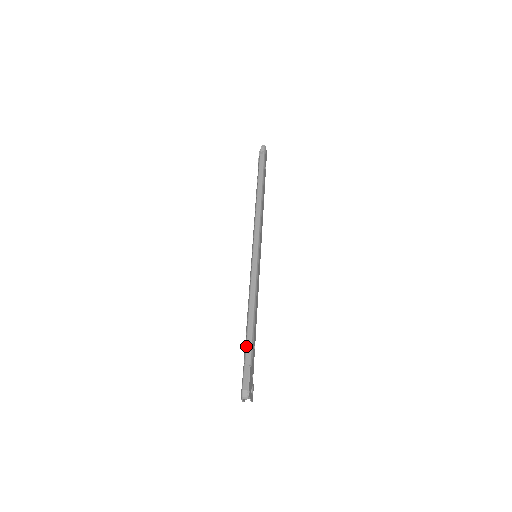
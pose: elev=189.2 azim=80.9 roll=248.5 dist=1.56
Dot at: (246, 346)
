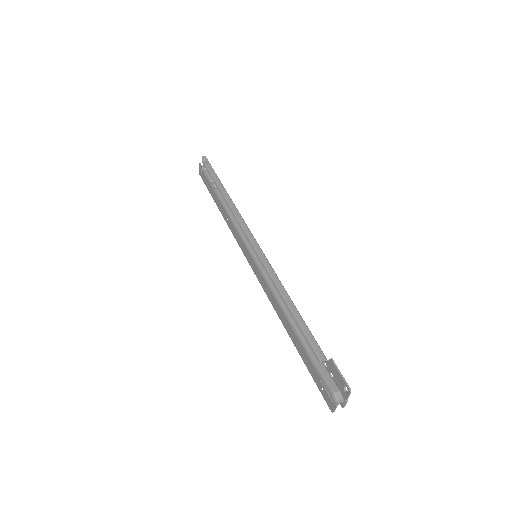
Dot at: (310, 342)
